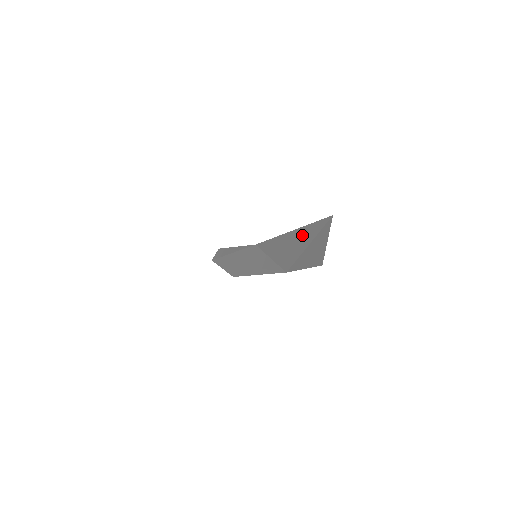
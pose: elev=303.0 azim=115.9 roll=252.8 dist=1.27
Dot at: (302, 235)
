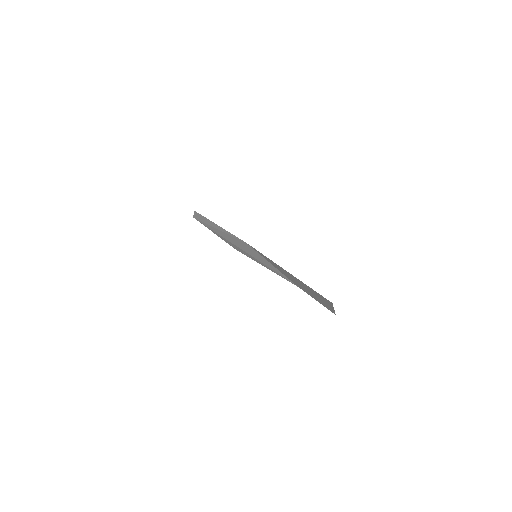
Dot at: (305, 286)
